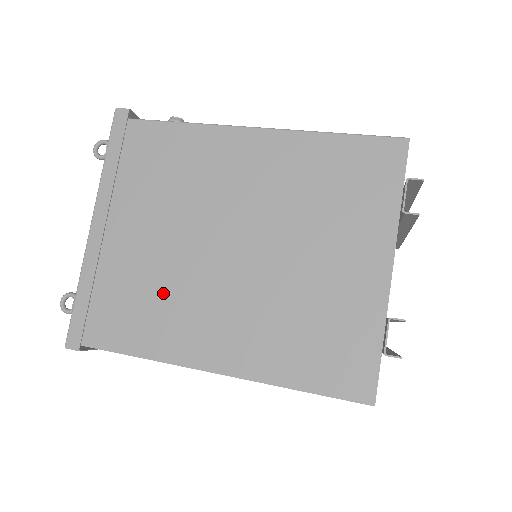
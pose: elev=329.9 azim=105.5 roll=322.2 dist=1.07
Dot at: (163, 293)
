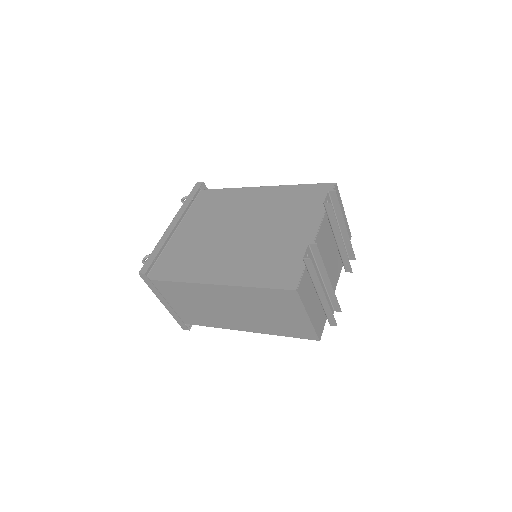
Dot at: (197, 253)
